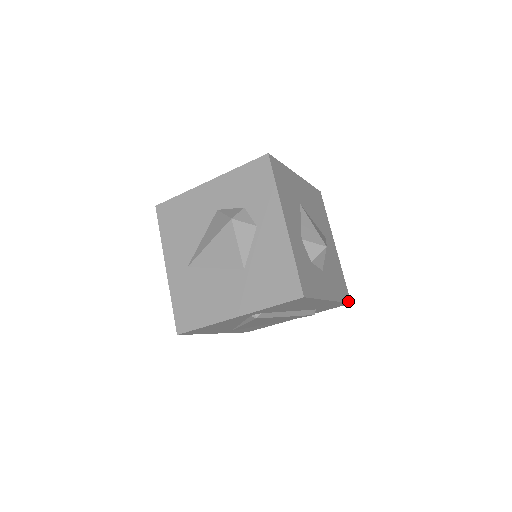
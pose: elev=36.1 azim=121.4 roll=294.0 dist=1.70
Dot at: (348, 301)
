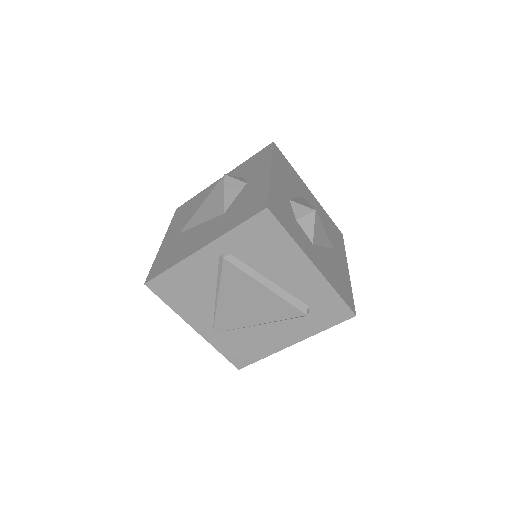
Dot at: (351, 308)
